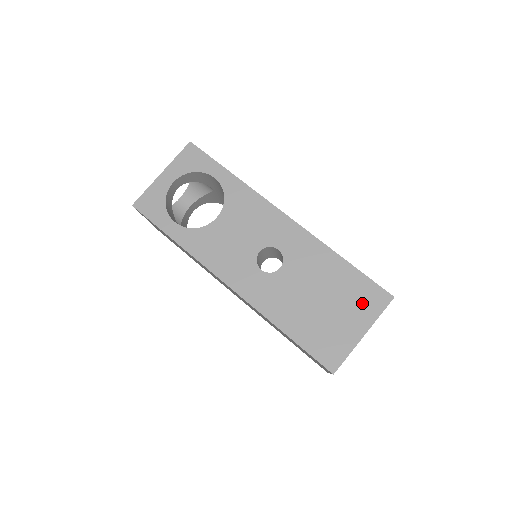
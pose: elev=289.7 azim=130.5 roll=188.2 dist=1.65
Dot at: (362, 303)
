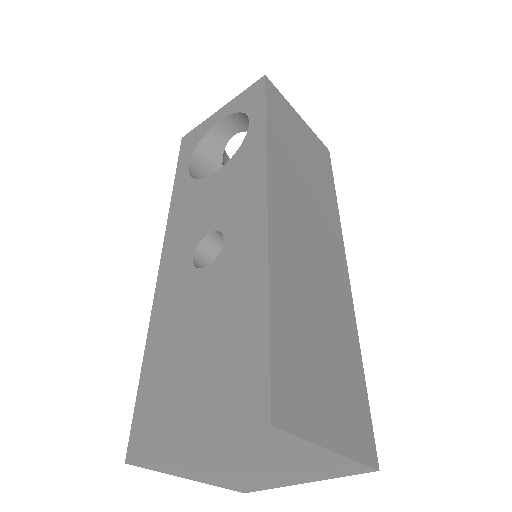
Dot at: (229, 391)
